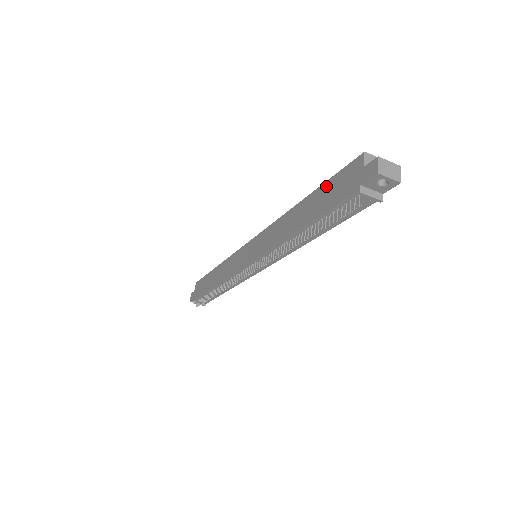
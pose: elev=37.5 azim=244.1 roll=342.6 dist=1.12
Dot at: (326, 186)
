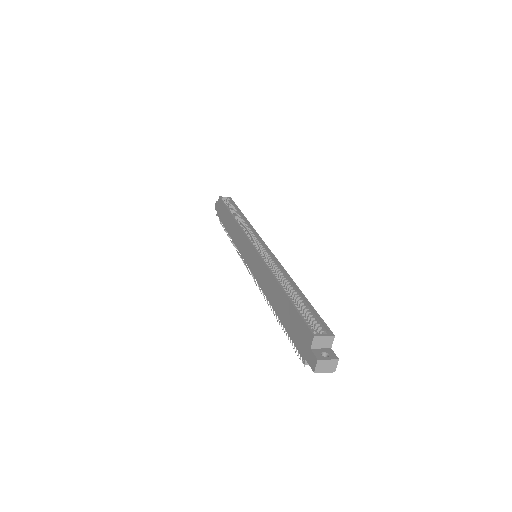
Dot at: (292, 311)
